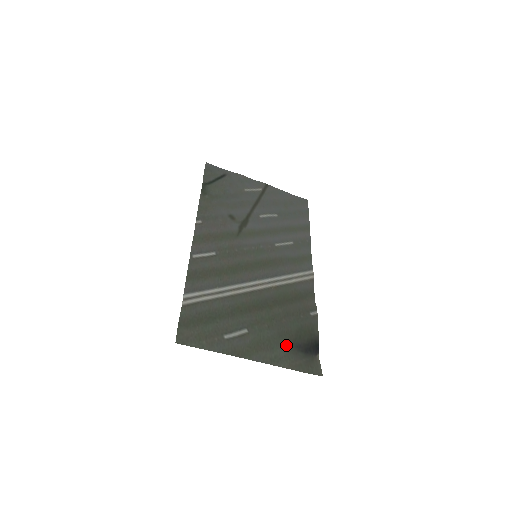
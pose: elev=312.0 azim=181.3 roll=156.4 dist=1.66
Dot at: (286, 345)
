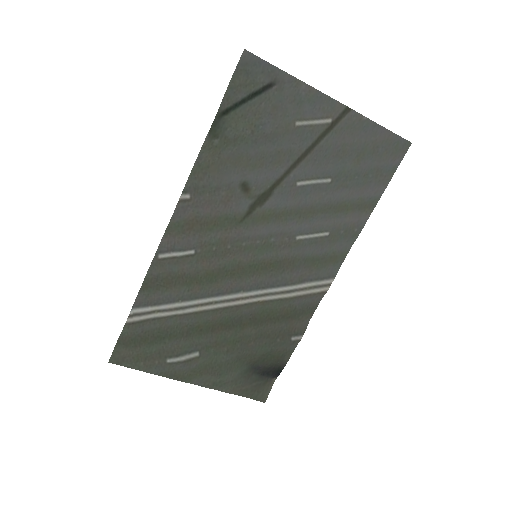
Dot at: (241, 369)
